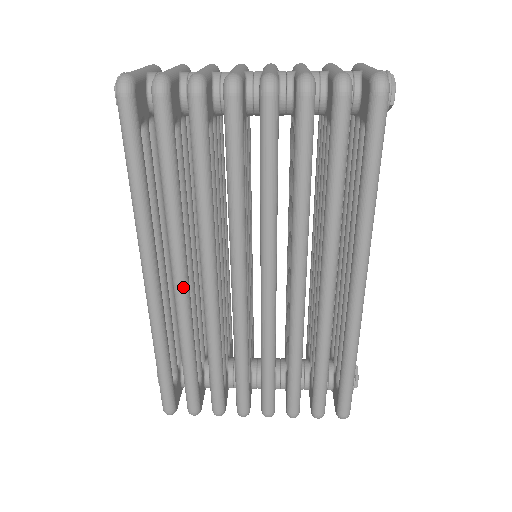
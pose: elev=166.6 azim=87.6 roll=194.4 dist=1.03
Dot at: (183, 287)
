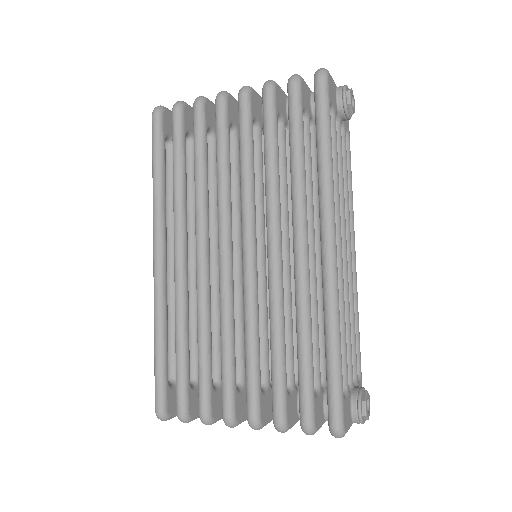
Dot at: (180, 260)
